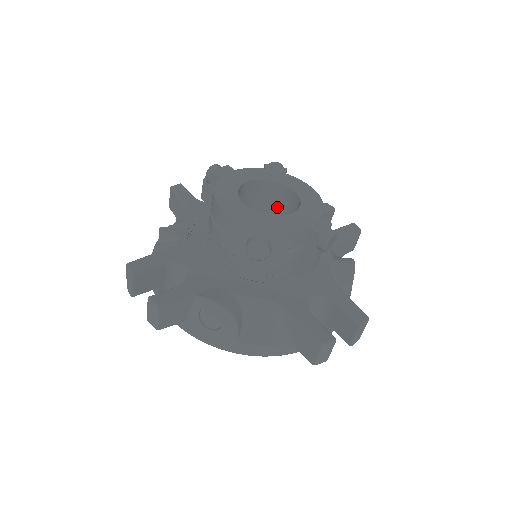
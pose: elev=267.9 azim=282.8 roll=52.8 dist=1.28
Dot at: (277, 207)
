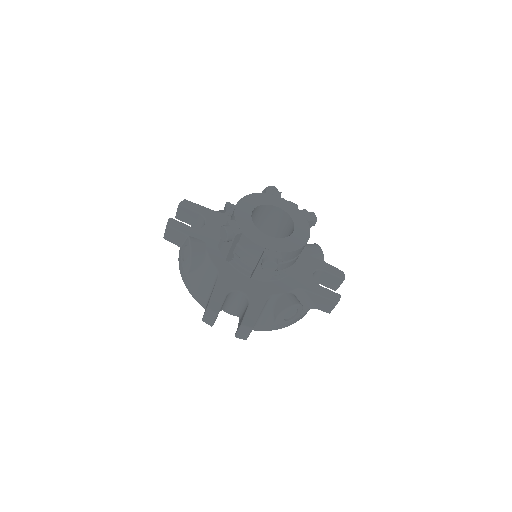
Dot at: occluded
